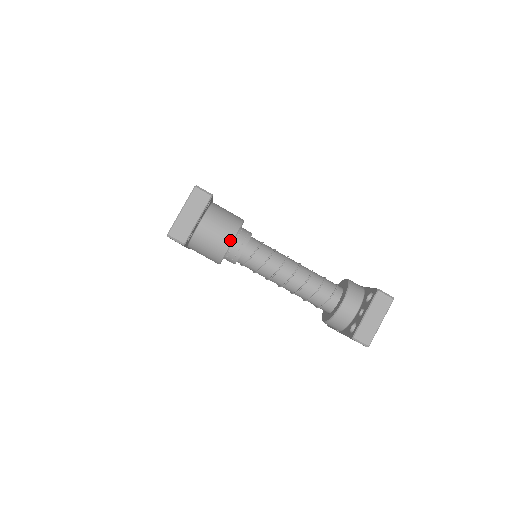
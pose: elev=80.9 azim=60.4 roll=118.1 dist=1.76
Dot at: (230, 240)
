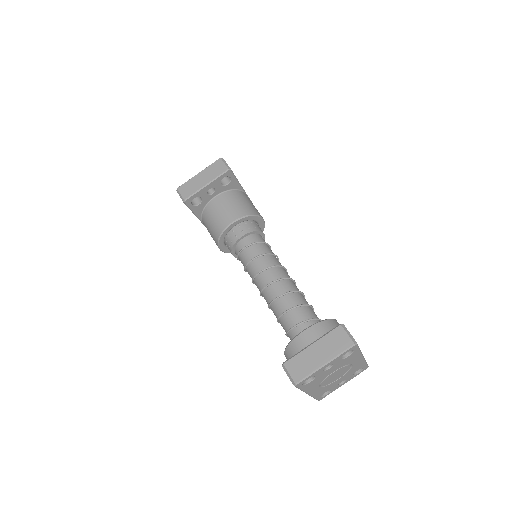
Dot at: (231, 221)
